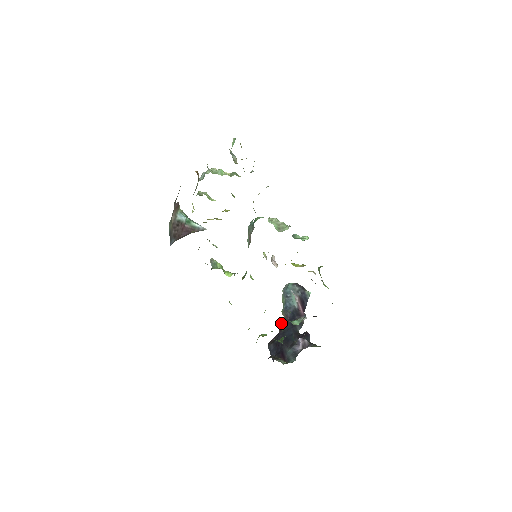
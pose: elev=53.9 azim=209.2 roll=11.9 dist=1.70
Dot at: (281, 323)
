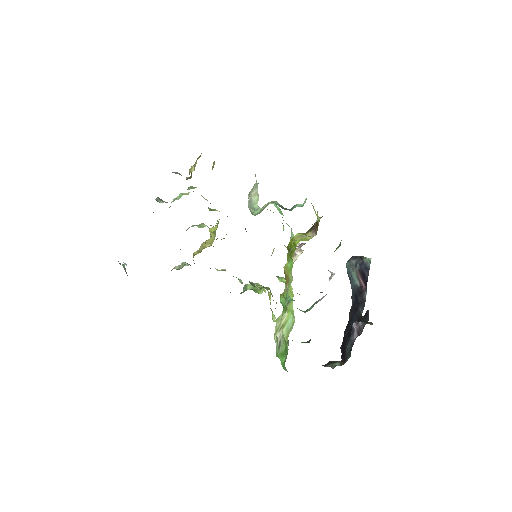
Dot at: occluded
